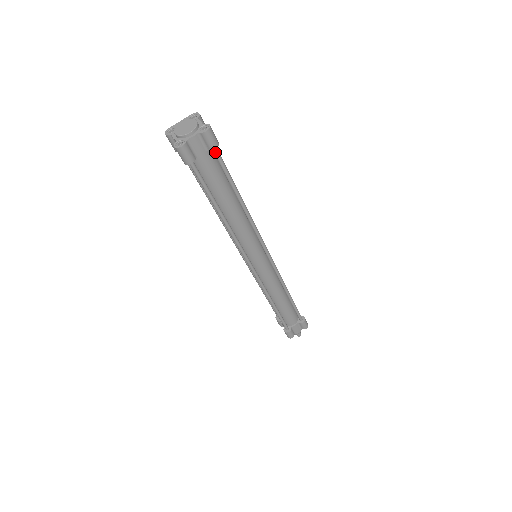
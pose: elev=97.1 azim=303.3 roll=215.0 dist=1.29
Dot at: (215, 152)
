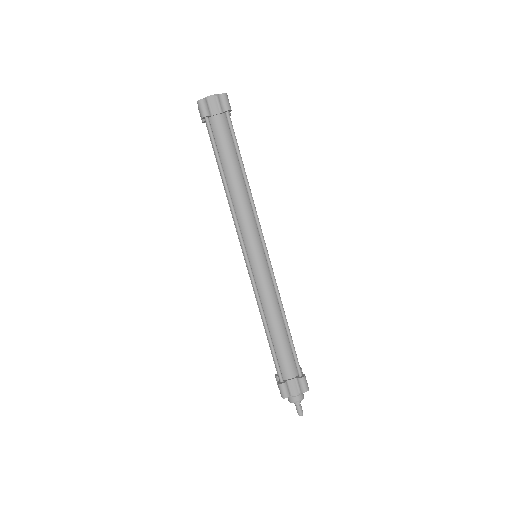
Dot at: (227, 117)
